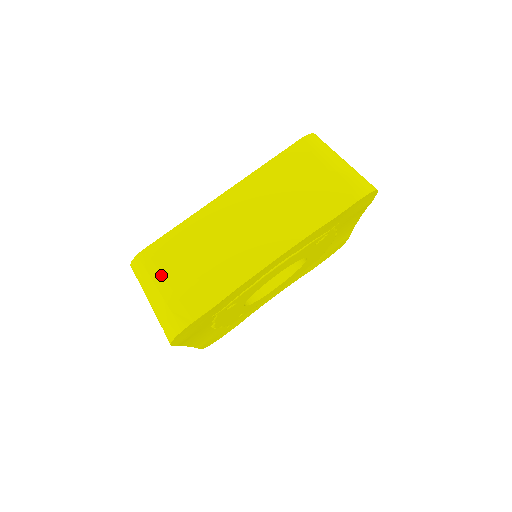
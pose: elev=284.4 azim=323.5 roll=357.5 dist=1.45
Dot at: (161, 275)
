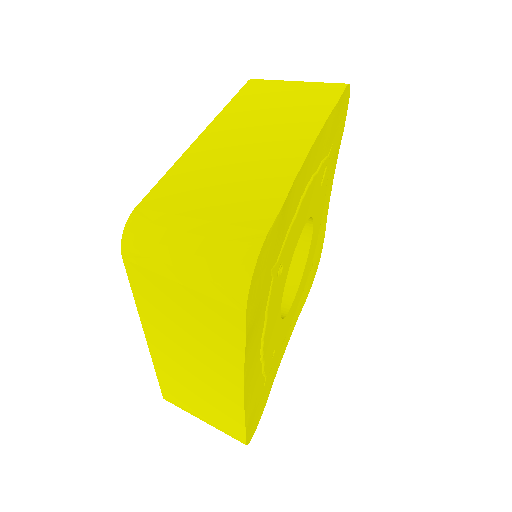
Dot at: (181, 216)
